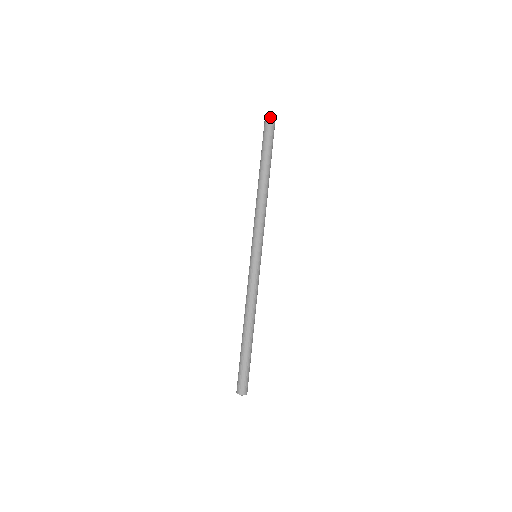
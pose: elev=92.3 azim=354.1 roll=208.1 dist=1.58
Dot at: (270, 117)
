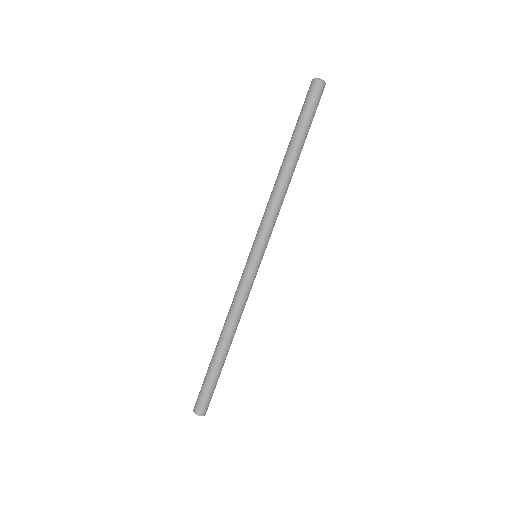
Dot at: (318, 80)
